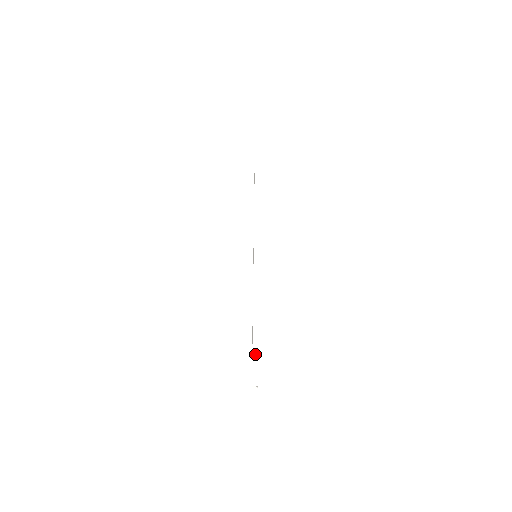
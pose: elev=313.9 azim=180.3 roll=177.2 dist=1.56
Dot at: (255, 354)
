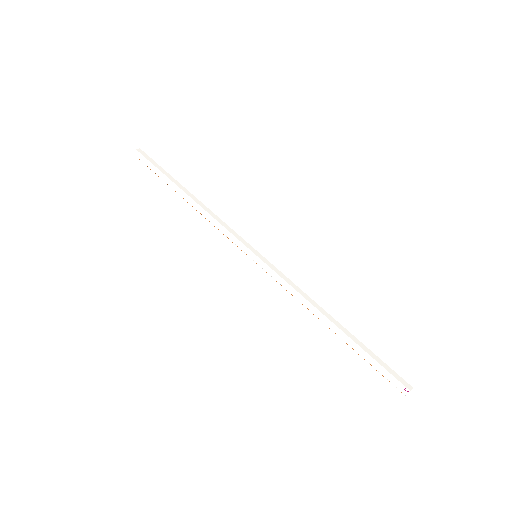
Dot at: (378, 360)
